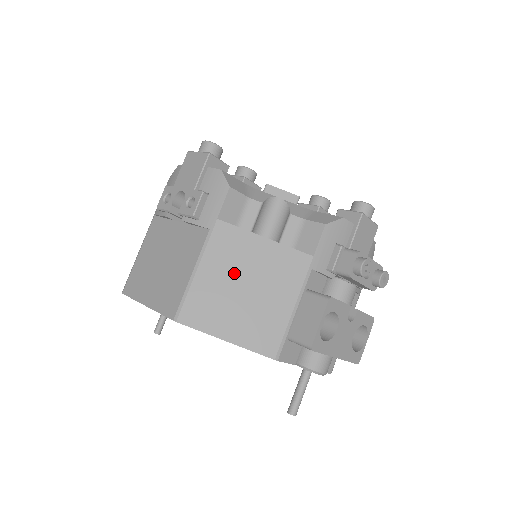
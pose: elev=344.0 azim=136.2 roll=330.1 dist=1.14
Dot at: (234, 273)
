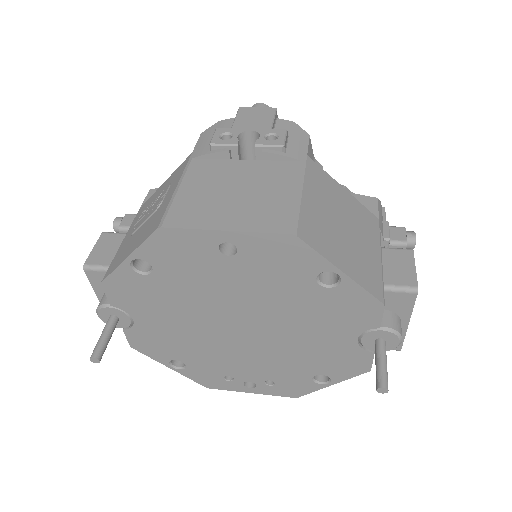
Dot at: (332, 208)
